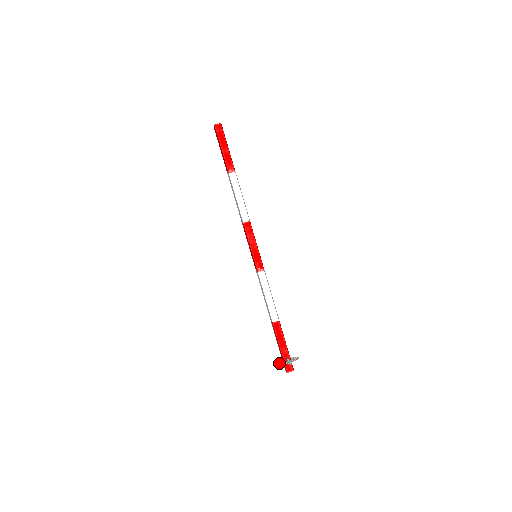
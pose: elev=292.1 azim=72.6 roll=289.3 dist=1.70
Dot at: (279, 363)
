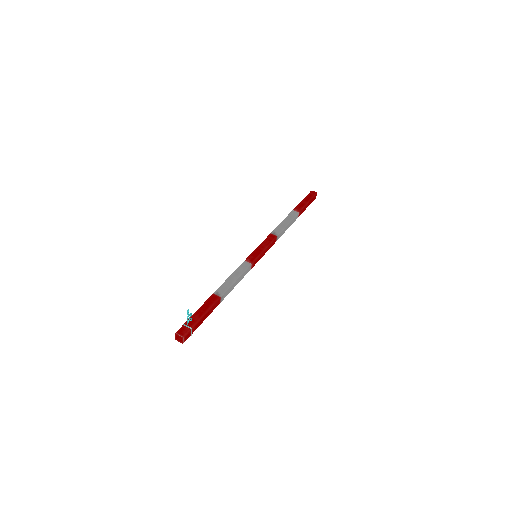
Dot at: occluded
